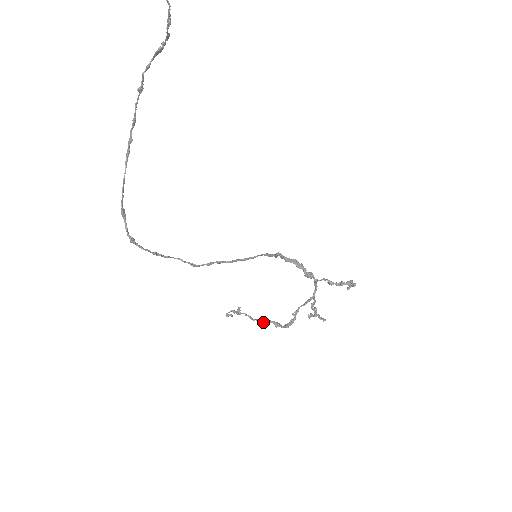
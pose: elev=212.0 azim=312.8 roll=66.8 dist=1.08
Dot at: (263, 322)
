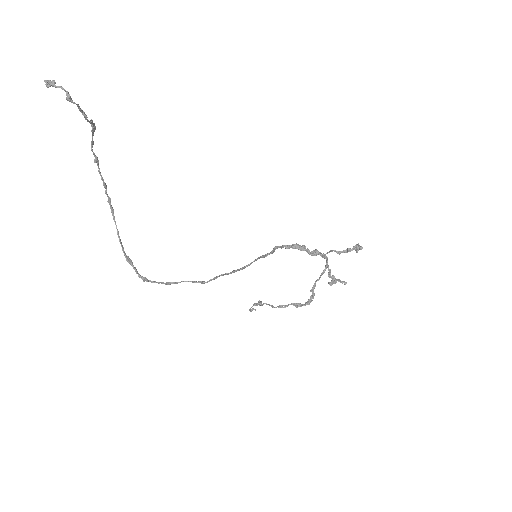
Dot at: (284, 307)
